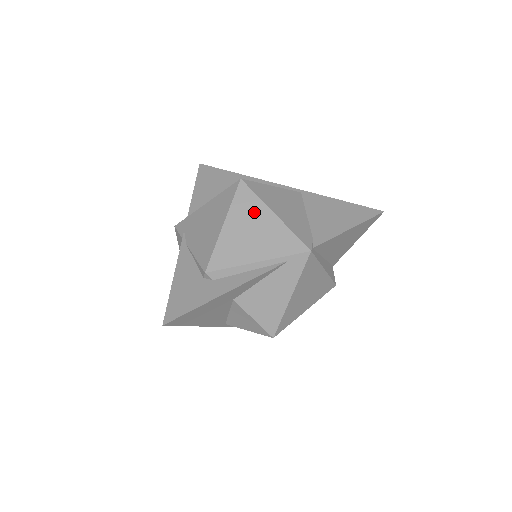
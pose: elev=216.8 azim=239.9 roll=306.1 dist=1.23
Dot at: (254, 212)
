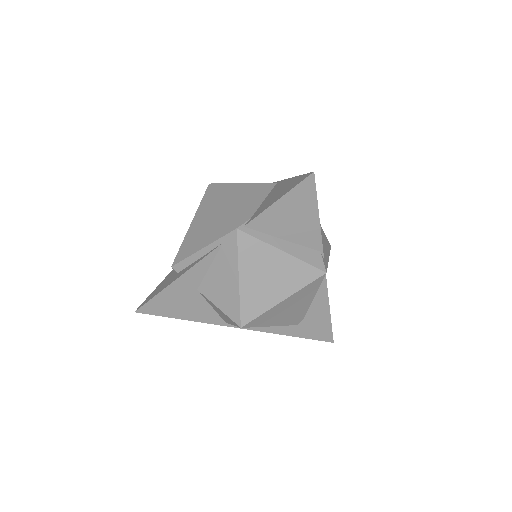
Dot at: (210, 208)
